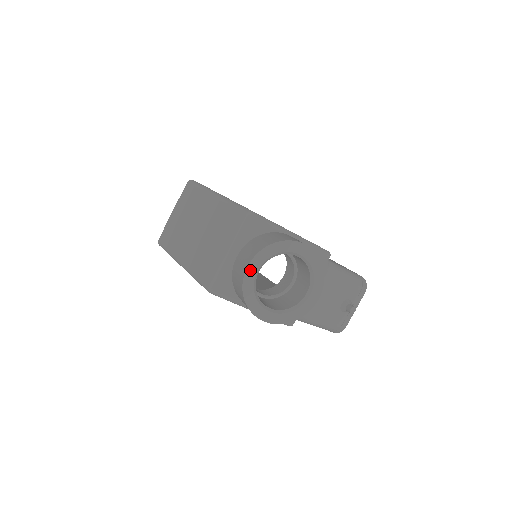
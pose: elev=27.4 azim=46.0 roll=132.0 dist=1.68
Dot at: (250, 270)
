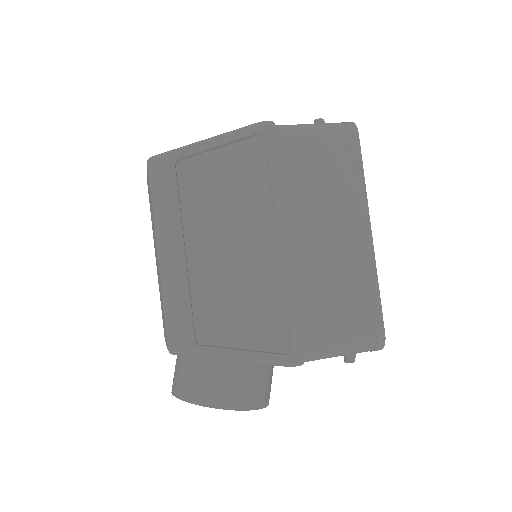
Dot at: occluded
